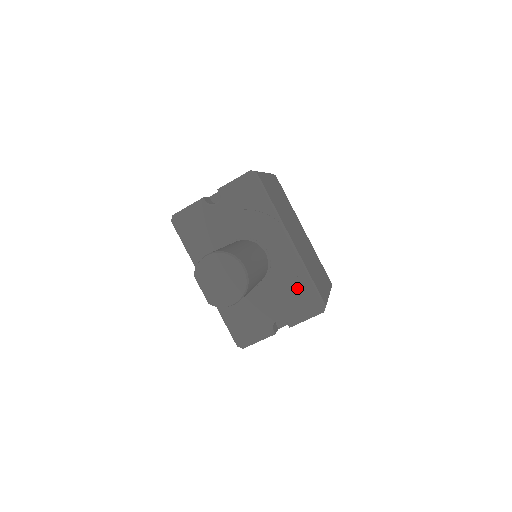
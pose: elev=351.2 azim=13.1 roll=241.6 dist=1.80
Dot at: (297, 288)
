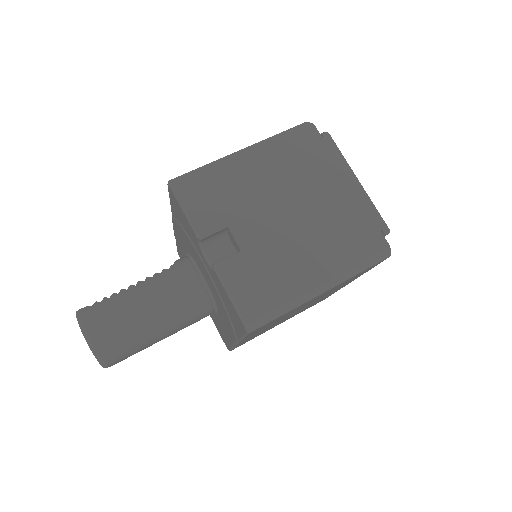
Dot at: occluded
